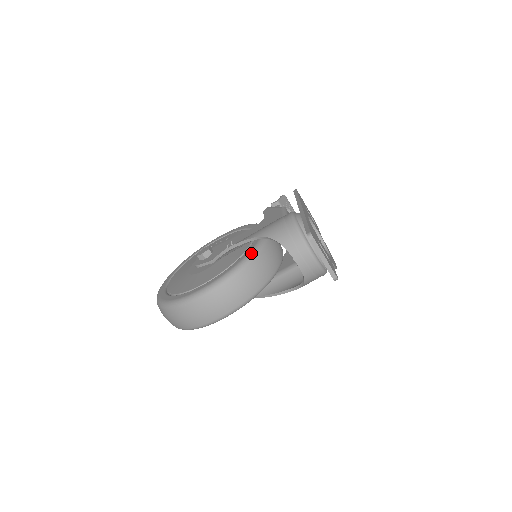
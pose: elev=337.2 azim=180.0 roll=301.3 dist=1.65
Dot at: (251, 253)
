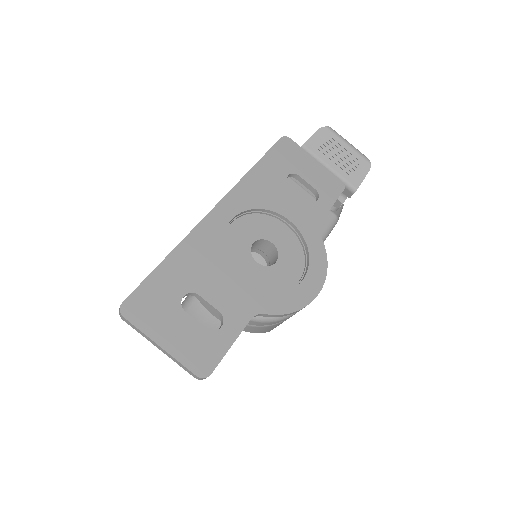
Dot at: occluded
